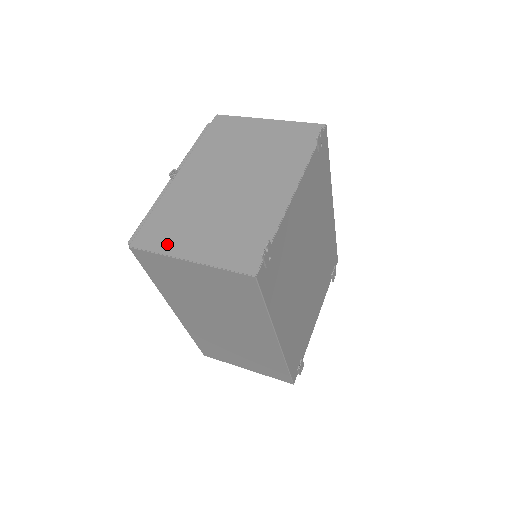
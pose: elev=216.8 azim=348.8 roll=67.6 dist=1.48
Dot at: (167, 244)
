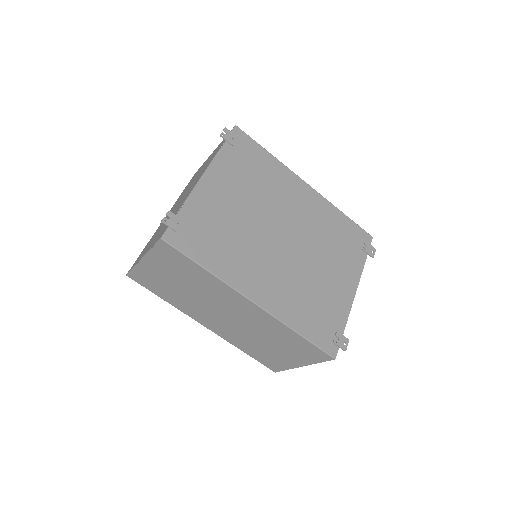
Dot at: occluded
